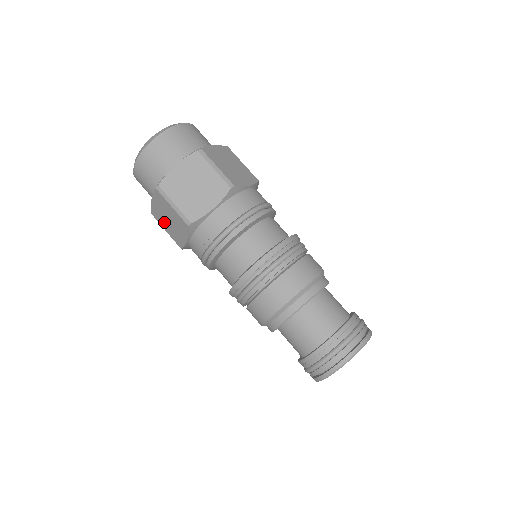
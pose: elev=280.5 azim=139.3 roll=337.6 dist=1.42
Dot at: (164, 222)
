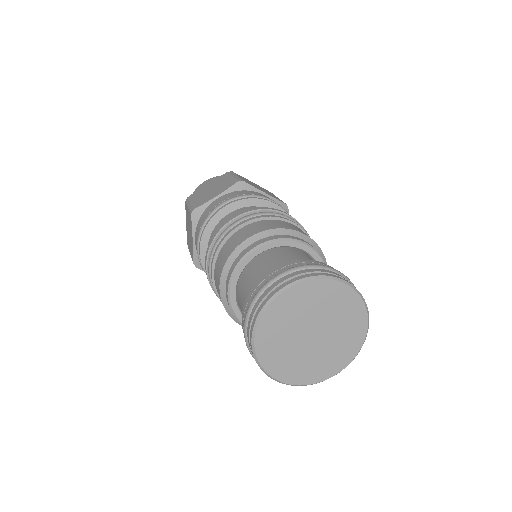
Dot at: (200, 195)
